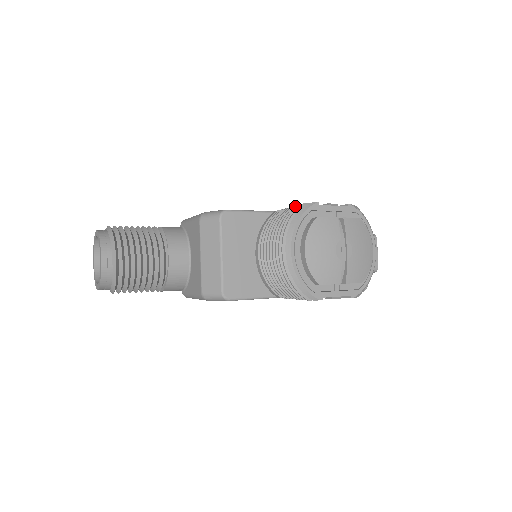
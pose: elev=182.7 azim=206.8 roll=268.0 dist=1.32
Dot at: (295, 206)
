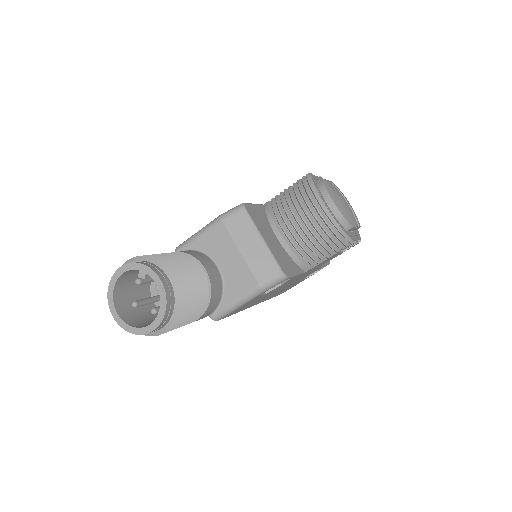
Dot at: (294, 183)
